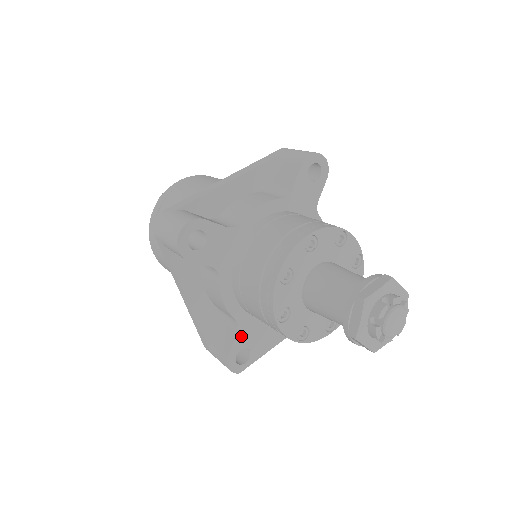
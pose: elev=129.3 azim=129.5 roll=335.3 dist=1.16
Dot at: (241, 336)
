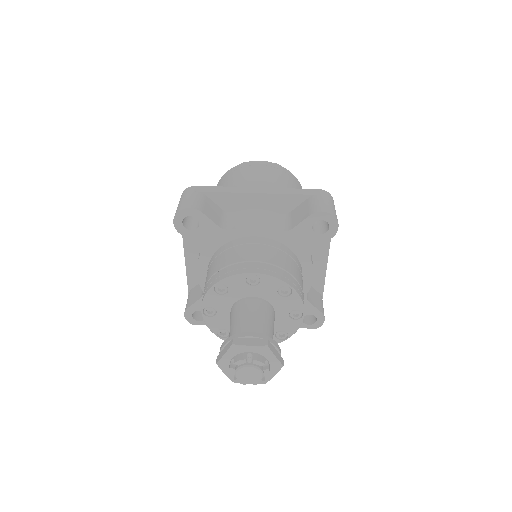
Dot at: occluded
